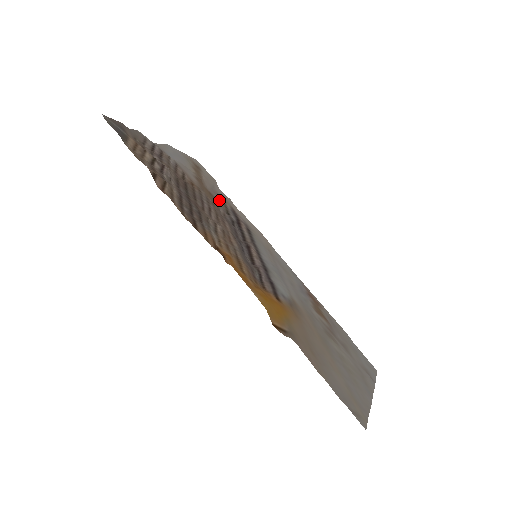
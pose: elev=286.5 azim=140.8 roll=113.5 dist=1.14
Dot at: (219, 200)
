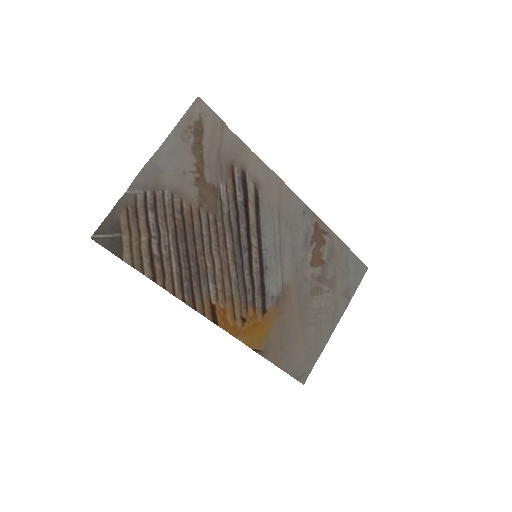
Dot at: (225, 182)
